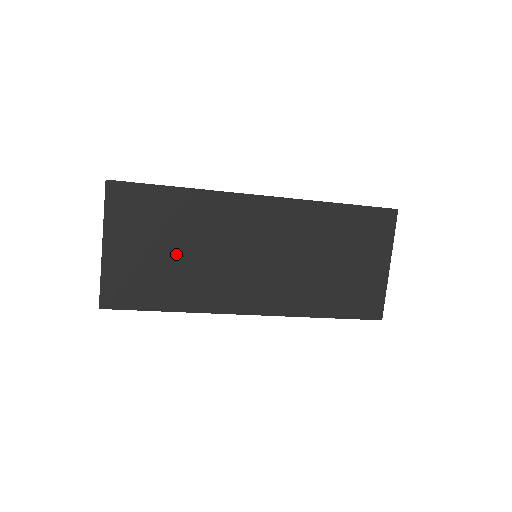
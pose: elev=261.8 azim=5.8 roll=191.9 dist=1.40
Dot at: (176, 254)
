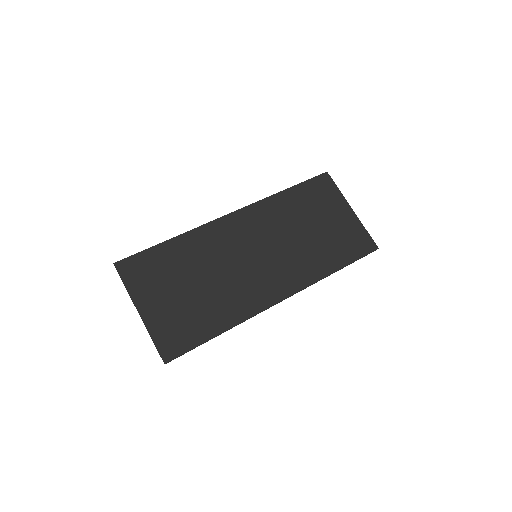
Dot at: (197, 287)
